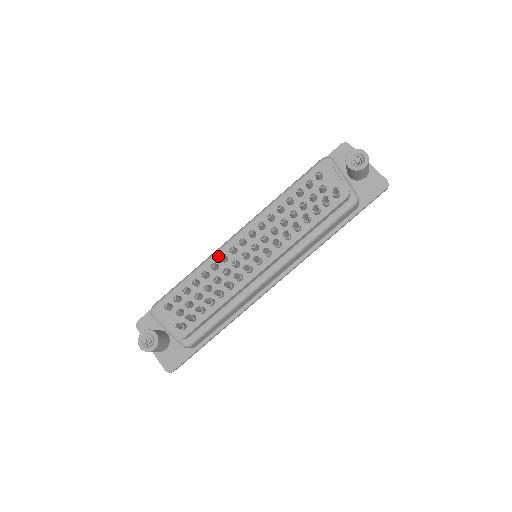
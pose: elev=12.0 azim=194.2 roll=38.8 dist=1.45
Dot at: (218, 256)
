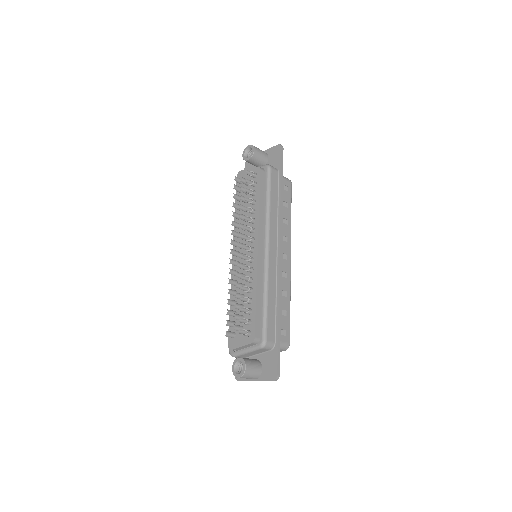
Dot at: (232, 277)
